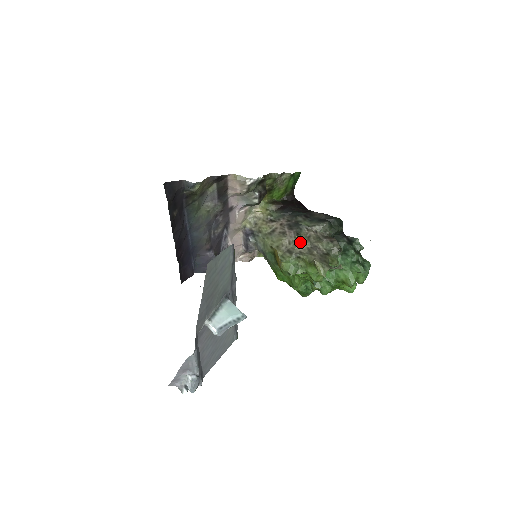
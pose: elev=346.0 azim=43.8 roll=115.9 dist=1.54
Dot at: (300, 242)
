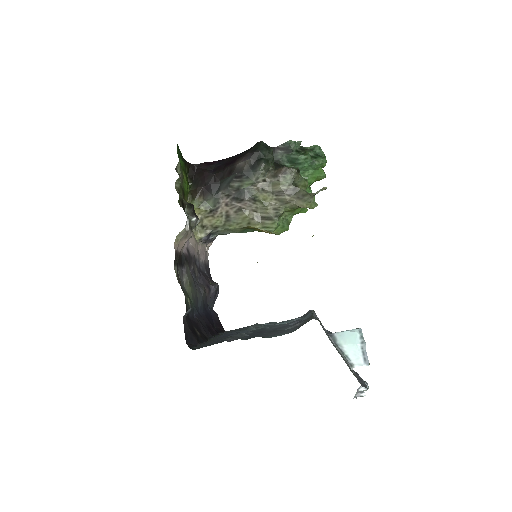
Dot at: (264, 203)
